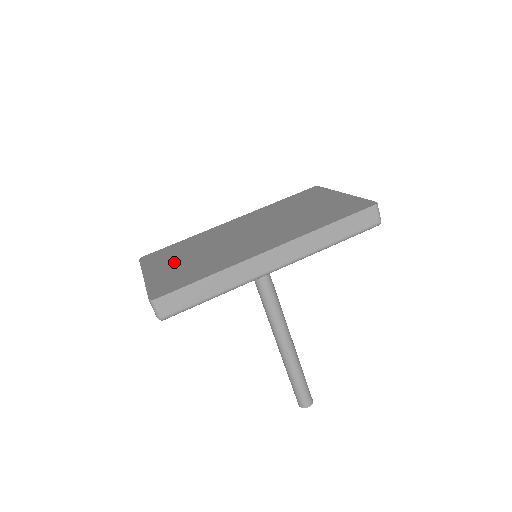
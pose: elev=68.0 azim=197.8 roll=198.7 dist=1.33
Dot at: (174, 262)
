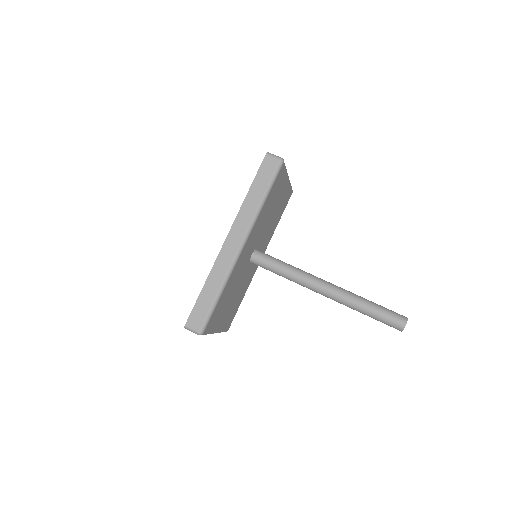
Dot at: occluded
